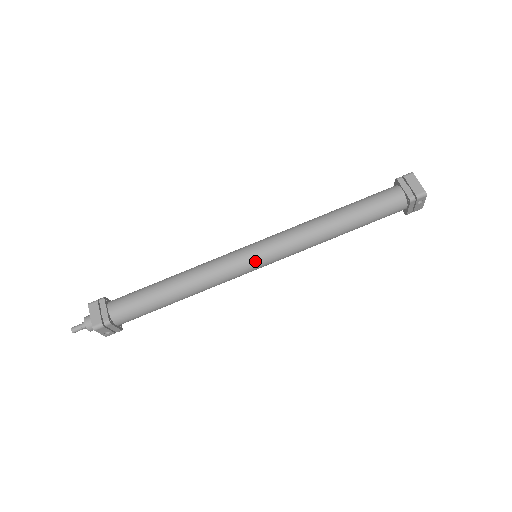
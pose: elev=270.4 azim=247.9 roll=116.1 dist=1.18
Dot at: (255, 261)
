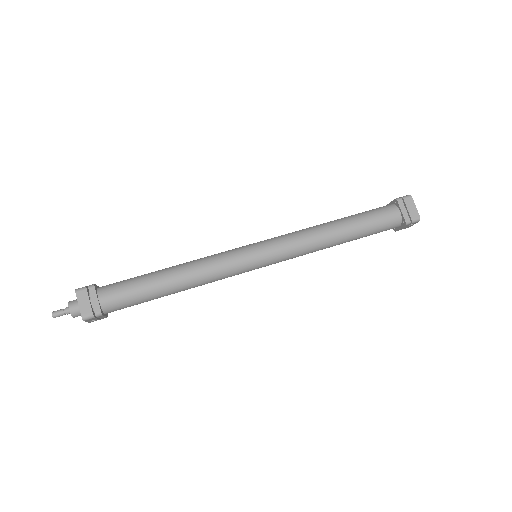
Dot at: (257, 264)
